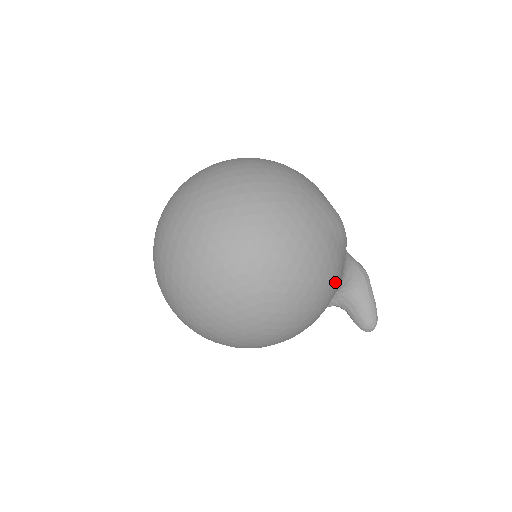
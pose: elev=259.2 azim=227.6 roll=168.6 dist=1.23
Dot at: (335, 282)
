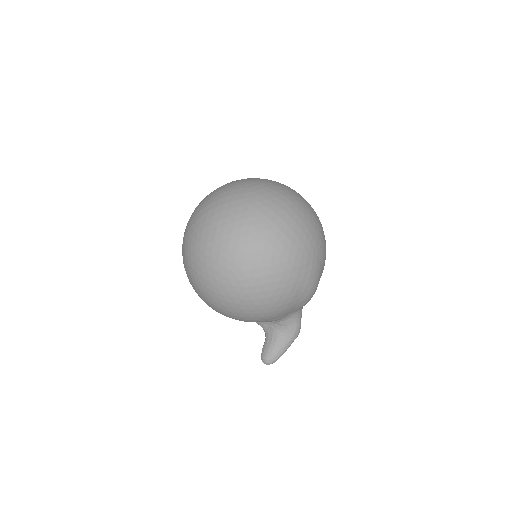
Dot at: (274, 314)
